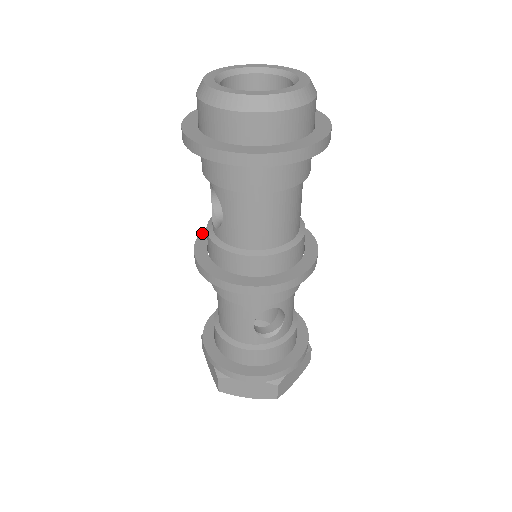
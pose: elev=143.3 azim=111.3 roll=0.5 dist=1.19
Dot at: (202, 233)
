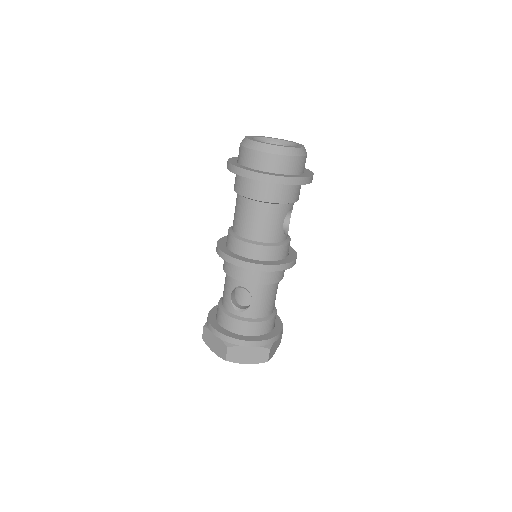
Dot at: occluded
